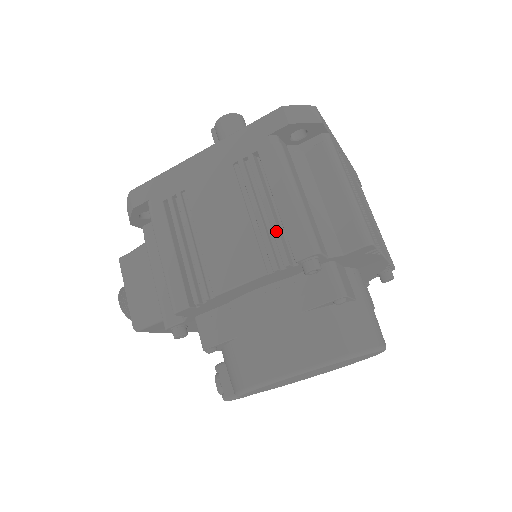
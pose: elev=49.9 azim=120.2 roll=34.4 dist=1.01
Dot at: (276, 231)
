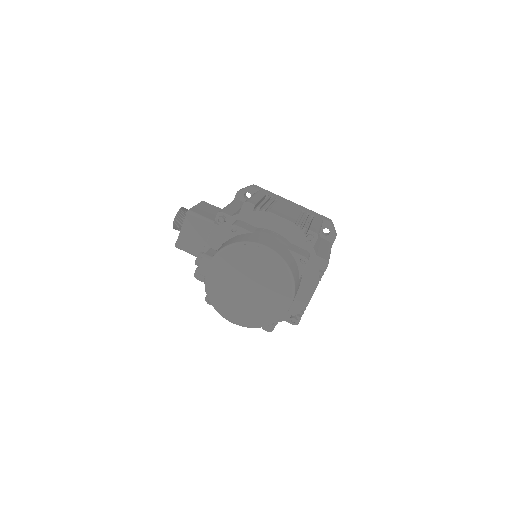
Dot at: (307, 224)
